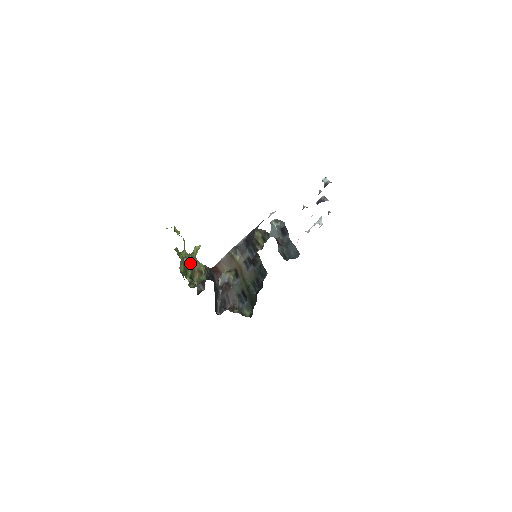
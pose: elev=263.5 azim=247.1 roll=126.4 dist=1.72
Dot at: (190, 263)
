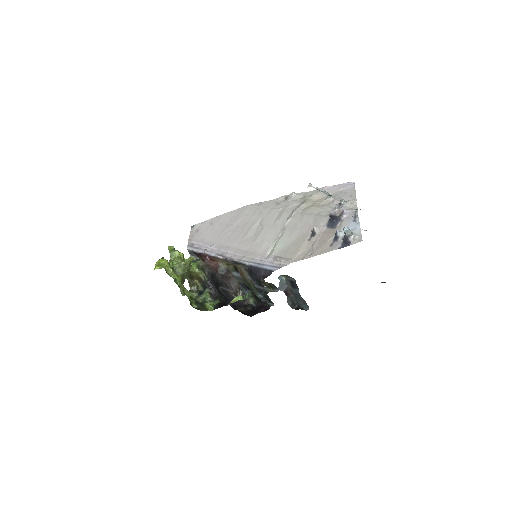
Dot at: (187, 274)
